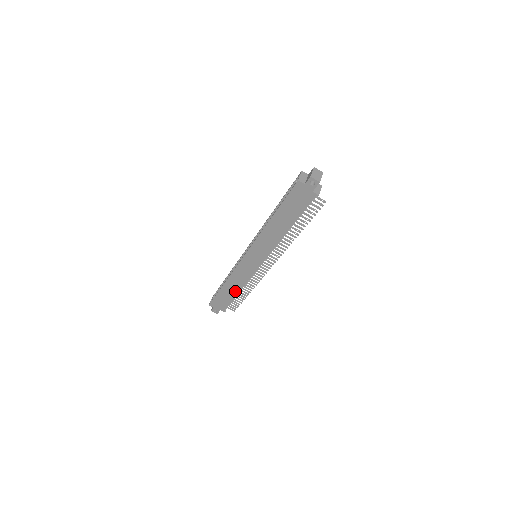
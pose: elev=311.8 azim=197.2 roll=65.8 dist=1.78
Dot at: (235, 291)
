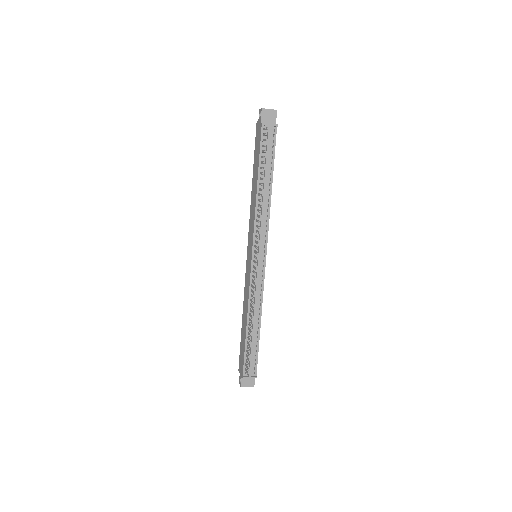
Dot at: (246, 326)
